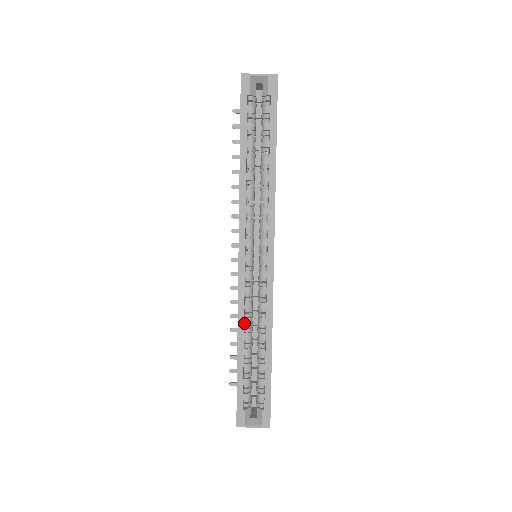
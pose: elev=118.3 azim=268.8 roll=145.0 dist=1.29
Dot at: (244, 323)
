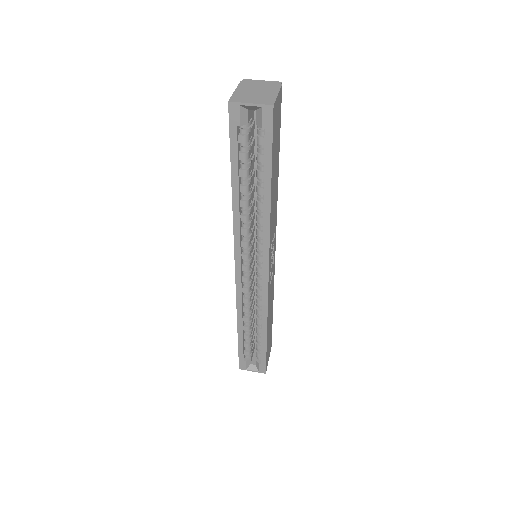
Dot at: (243, 311)
